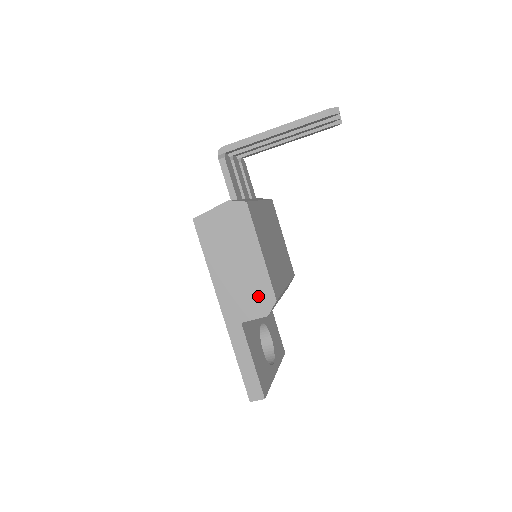
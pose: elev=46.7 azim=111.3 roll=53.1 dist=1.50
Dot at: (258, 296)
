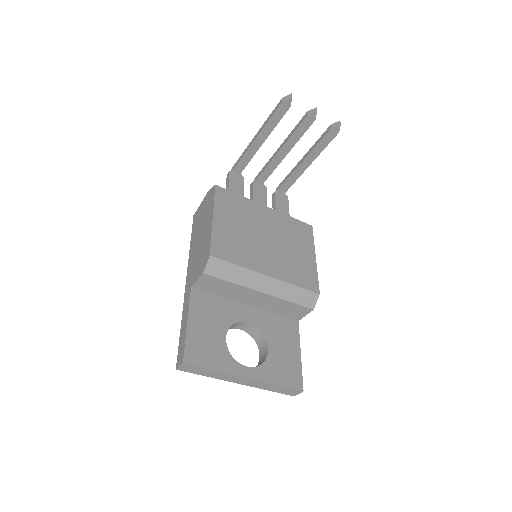
Dot at: (203, 257)
